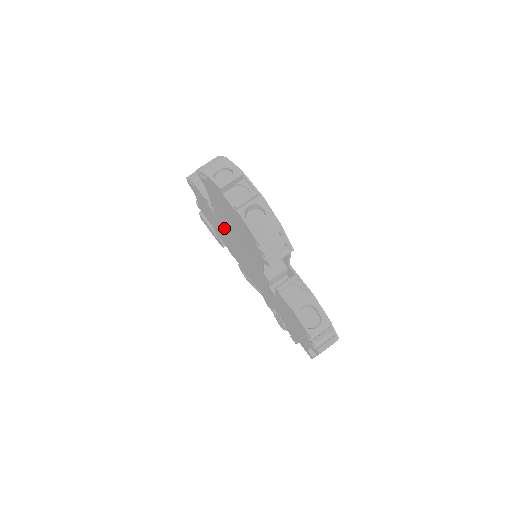
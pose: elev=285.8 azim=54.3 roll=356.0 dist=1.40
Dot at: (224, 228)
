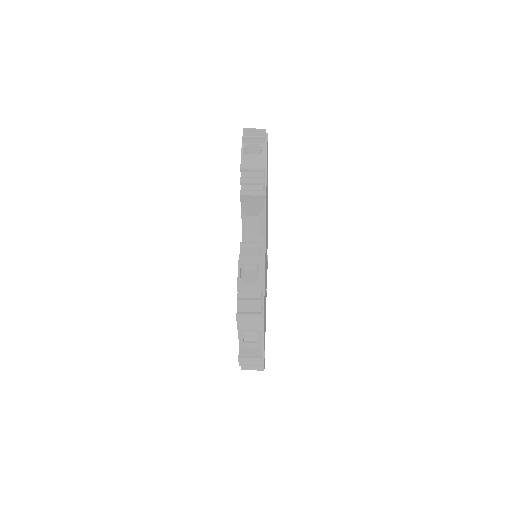
Dot at: occluded
